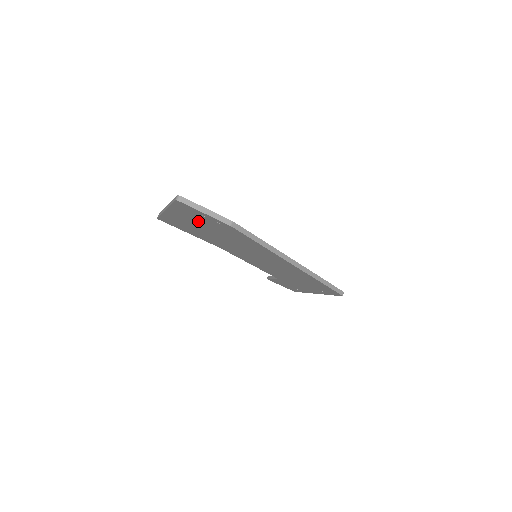
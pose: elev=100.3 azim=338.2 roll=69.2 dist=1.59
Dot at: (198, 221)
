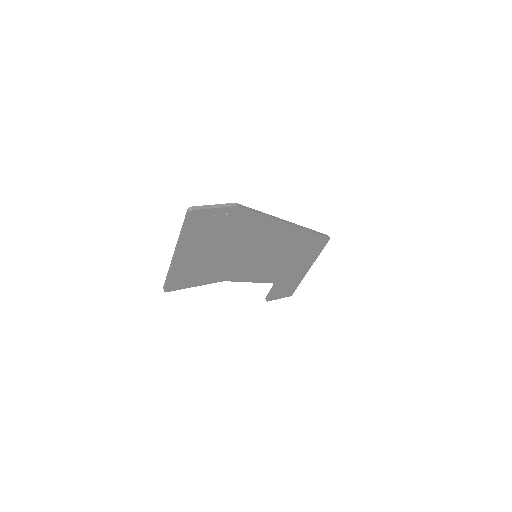
Dot at: (207, 237)
